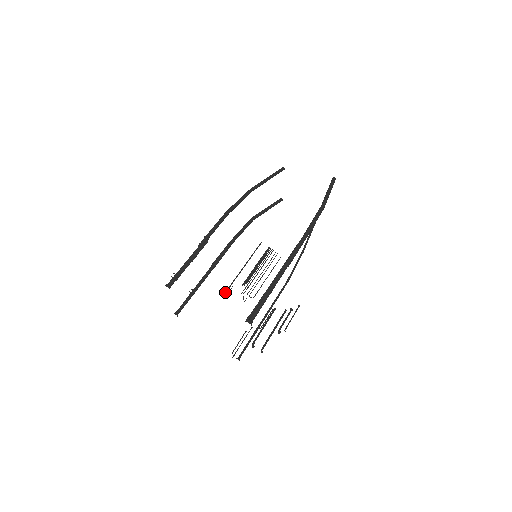
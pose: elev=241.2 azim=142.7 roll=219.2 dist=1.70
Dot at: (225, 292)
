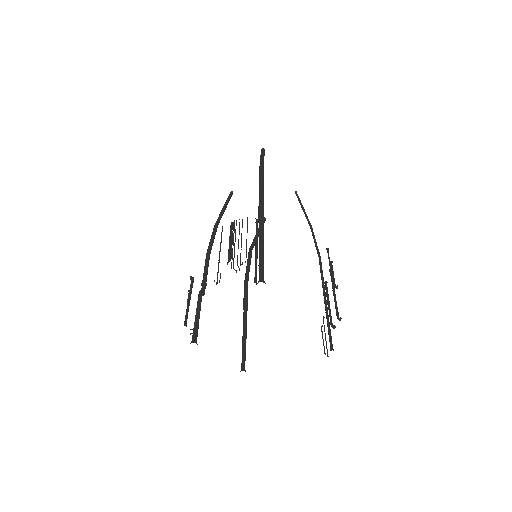
Dot at: (216, 282)
